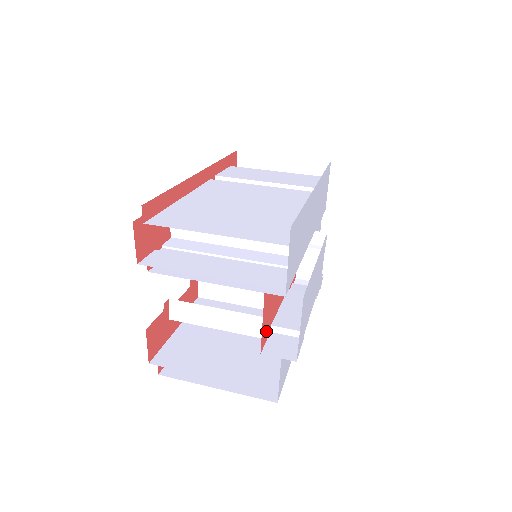
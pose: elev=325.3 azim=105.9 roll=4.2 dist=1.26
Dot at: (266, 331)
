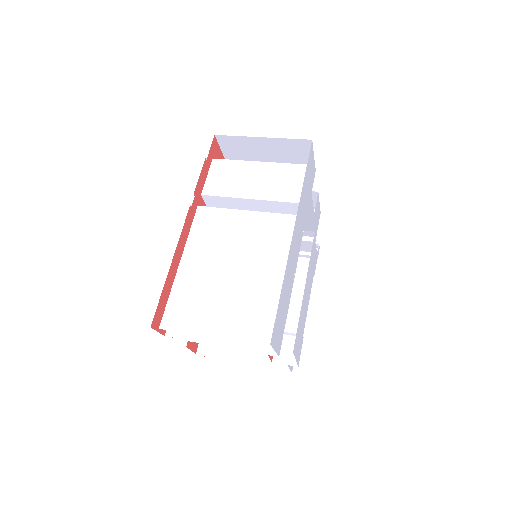
Dot at: occluded
